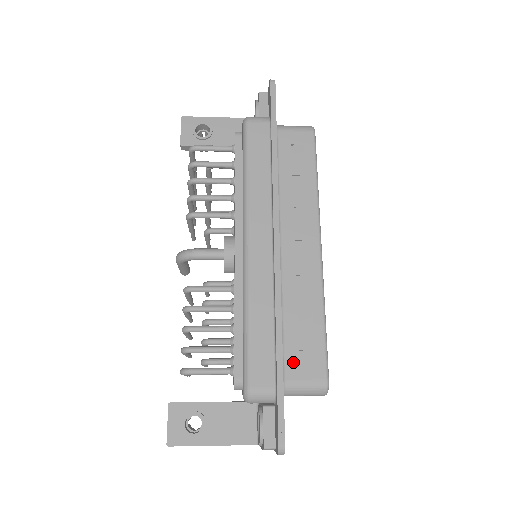
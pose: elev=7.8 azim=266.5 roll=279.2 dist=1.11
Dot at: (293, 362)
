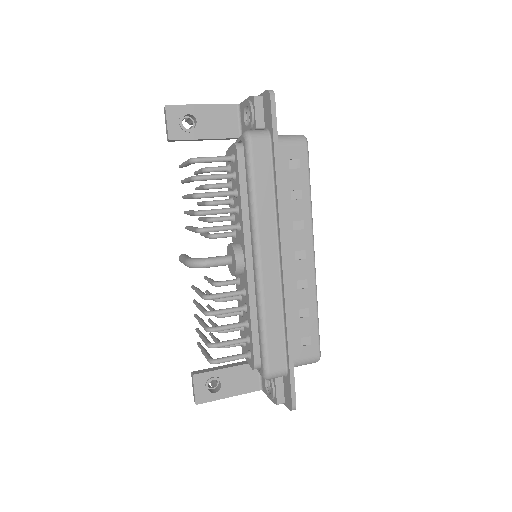
Dot at: (297, 347)
